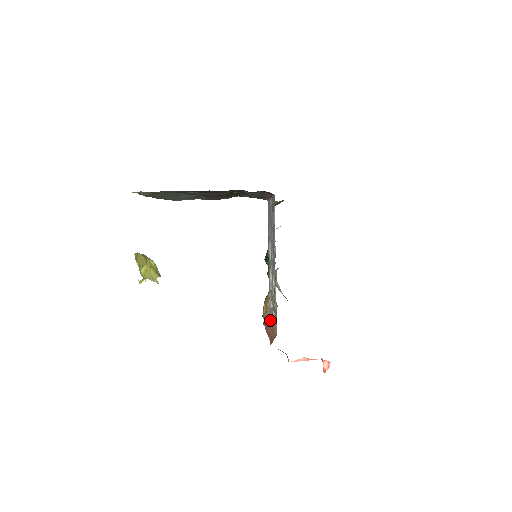
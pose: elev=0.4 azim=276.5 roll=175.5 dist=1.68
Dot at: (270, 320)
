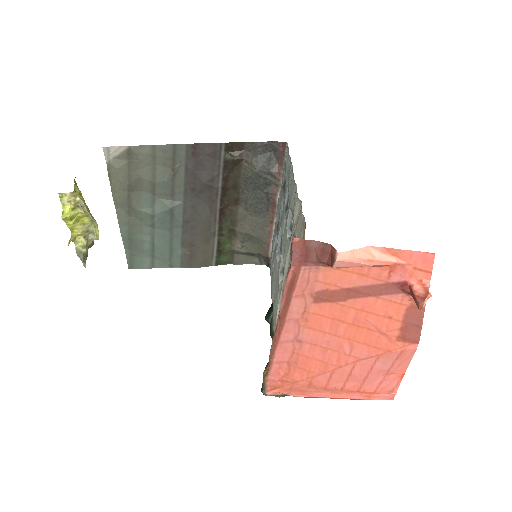
Dot at: occluded
